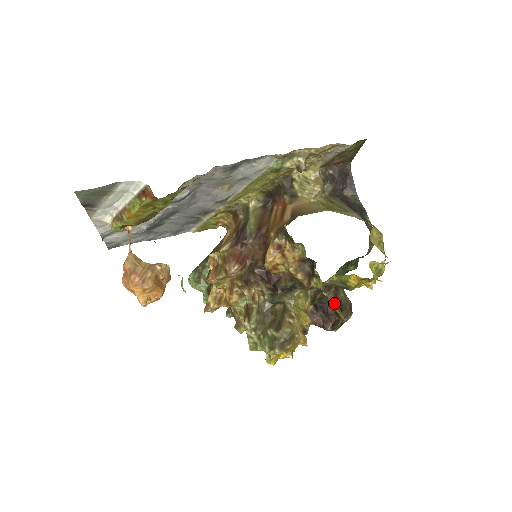
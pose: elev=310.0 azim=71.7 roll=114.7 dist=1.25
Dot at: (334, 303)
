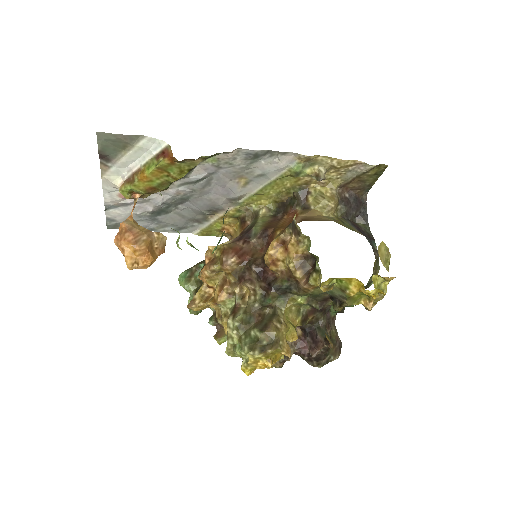
Dot at: (325, 330)
